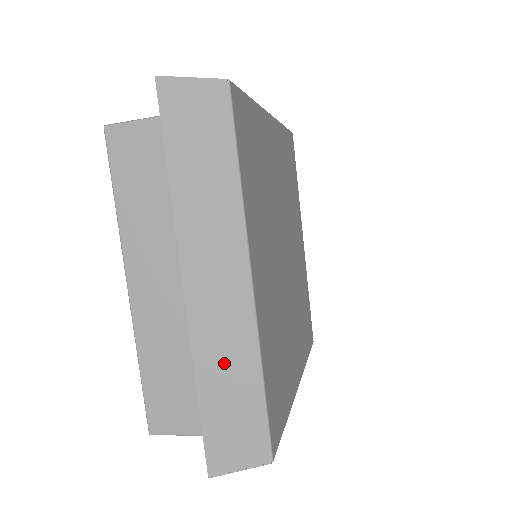
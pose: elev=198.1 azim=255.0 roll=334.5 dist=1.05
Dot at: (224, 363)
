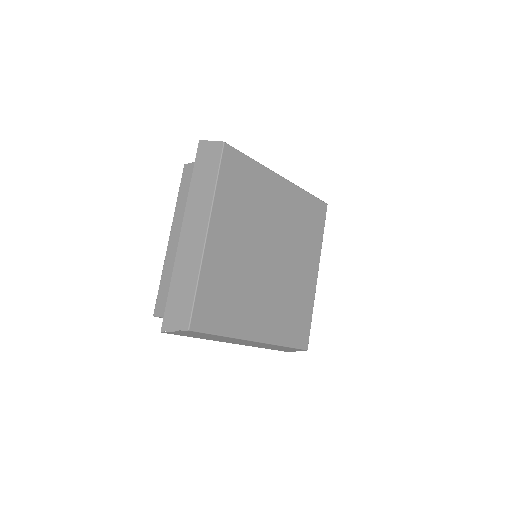
Dot at: occluded
